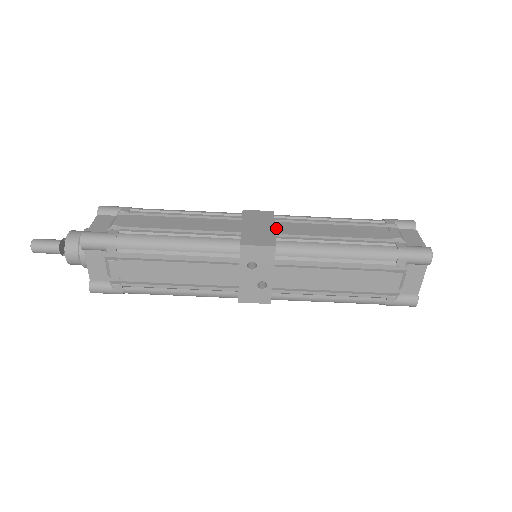
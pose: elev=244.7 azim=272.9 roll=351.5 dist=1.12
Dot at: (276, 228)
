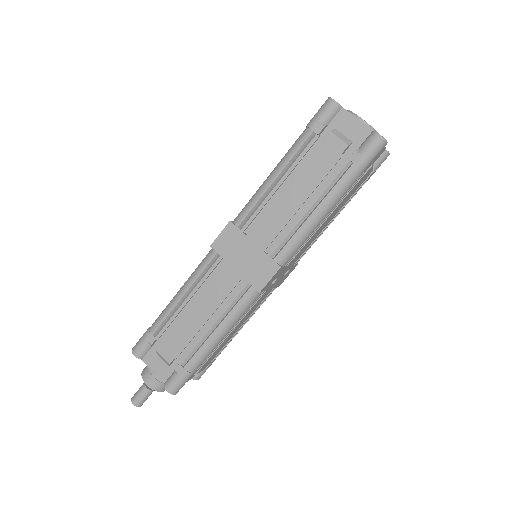
Dot at: (256, 243)
